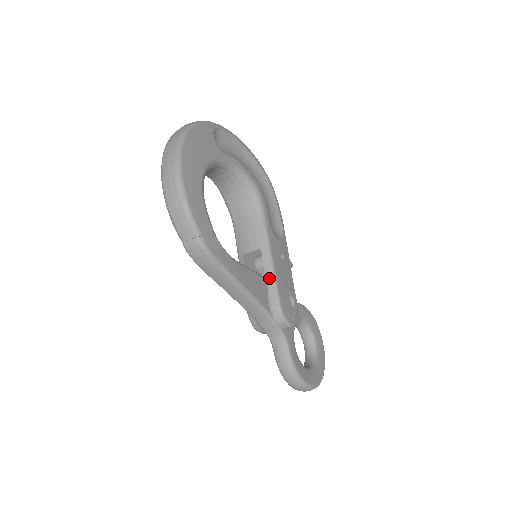
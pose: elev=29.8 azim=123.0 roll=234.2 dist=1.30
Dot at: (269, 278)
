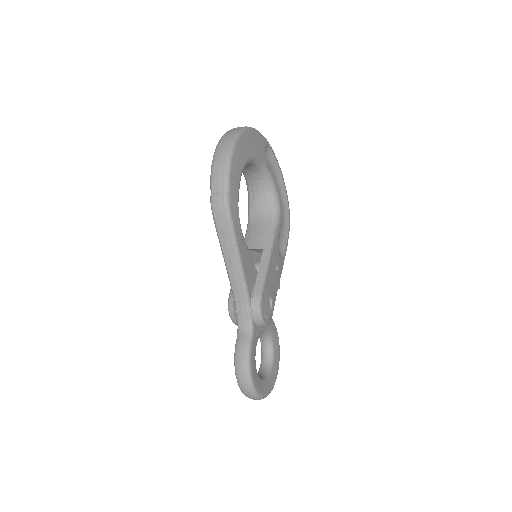
Dot at: (261, 272)
